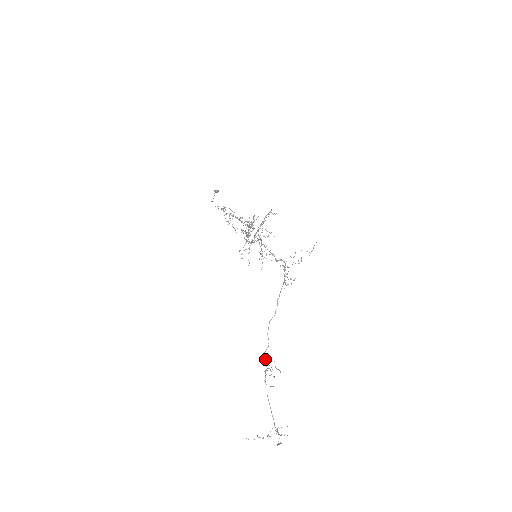
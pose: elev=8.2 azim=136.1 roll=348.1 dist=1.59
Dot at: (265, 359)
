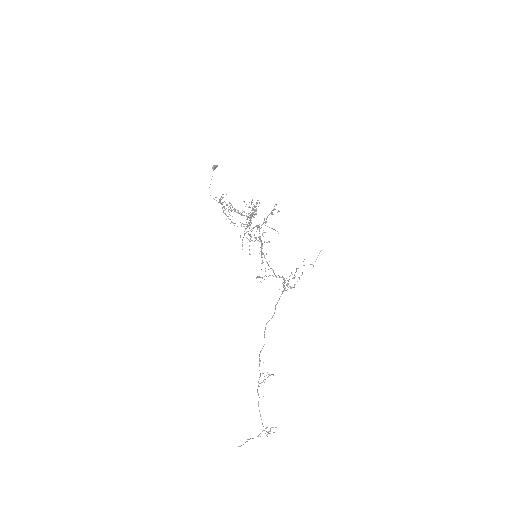
Dot at: occluded
